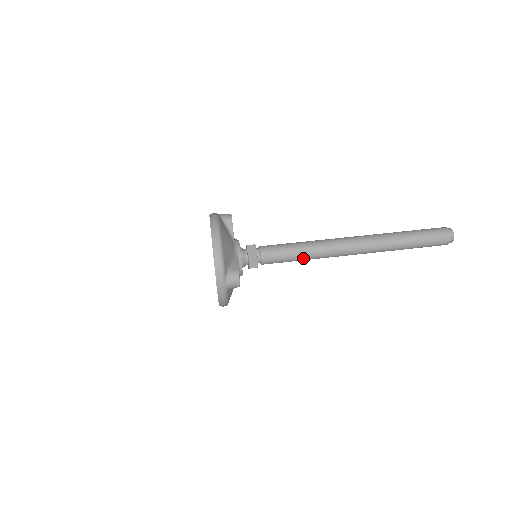
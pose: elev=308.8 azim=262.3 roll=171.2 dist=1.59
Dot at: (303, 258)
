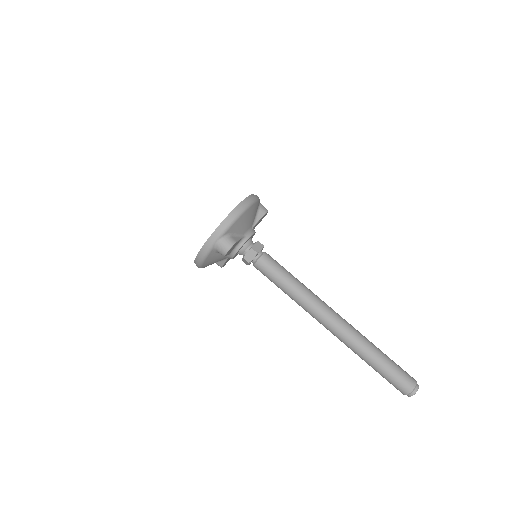
Dot at: (288, 291)
